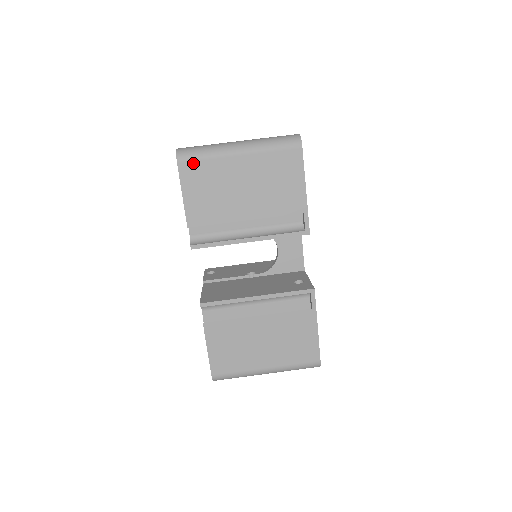
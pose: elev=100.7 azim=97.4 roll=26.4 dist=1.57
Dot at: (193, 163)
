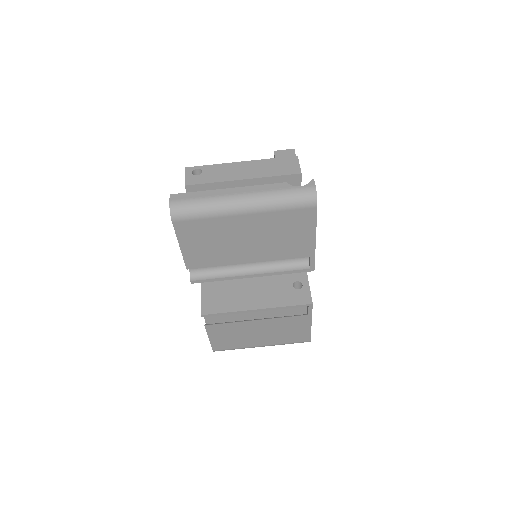
Dot at: (190, 222)
